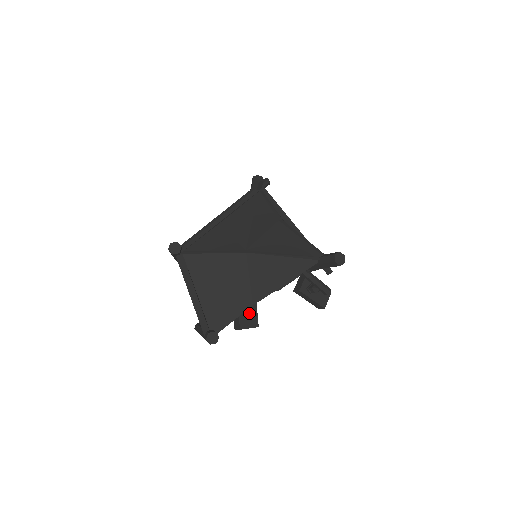
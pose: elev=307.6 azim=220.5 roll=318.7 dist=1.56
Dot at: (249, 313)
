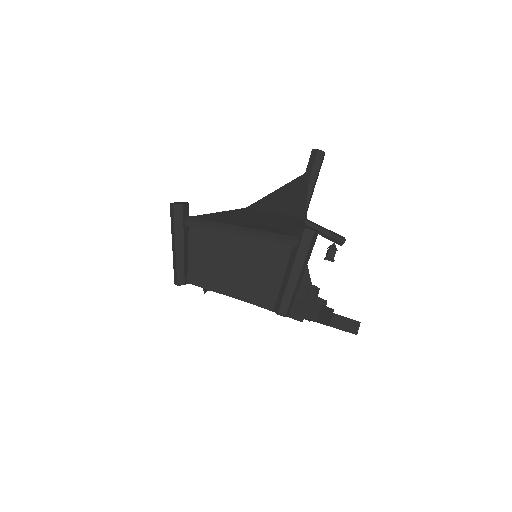
Dot at: occluded
